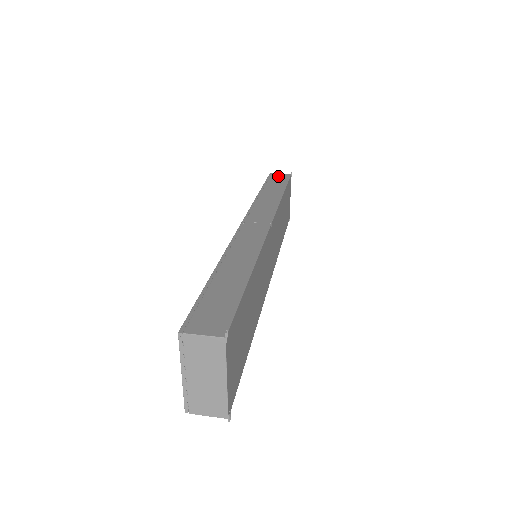
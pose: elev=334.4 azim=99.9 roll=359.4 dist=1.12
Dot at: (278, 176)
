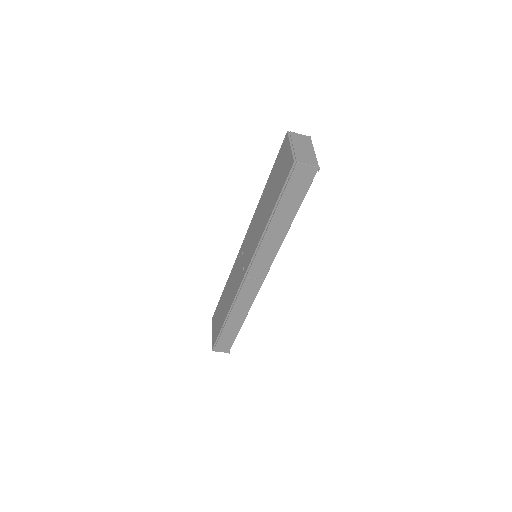
Dot at: occluded
